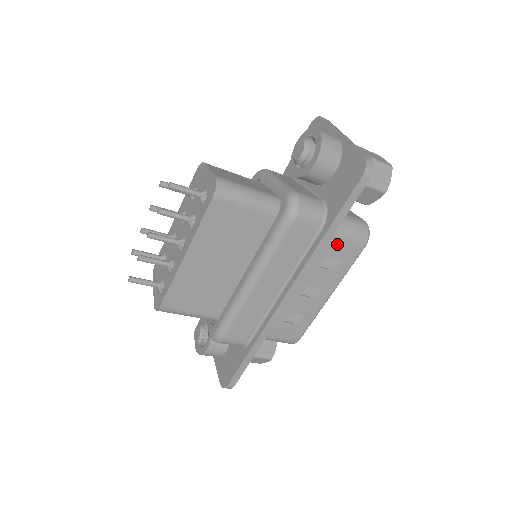
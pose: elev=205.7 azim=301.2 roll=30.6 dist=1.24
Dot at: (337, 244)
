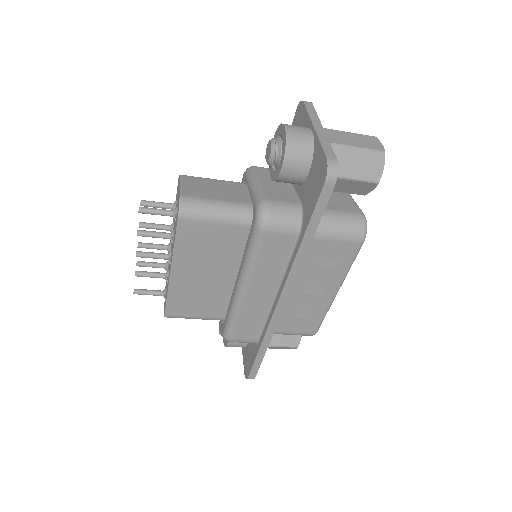
Dot at: (327, 245)
